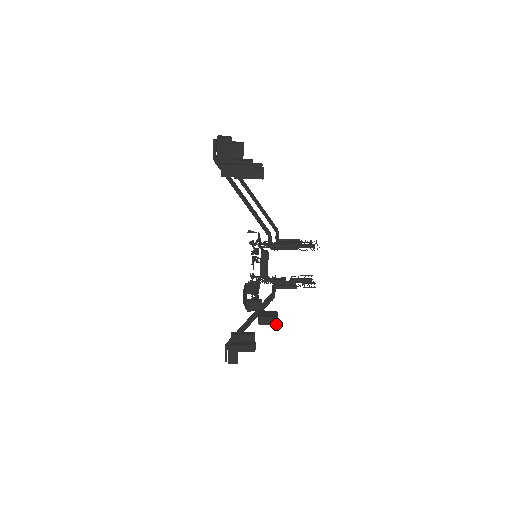
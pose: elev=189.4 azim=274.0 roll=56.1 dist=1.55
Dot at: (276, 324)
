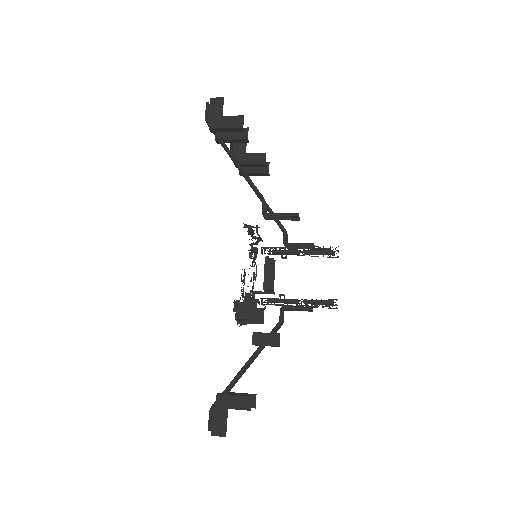
Dot at: (277, 345)
